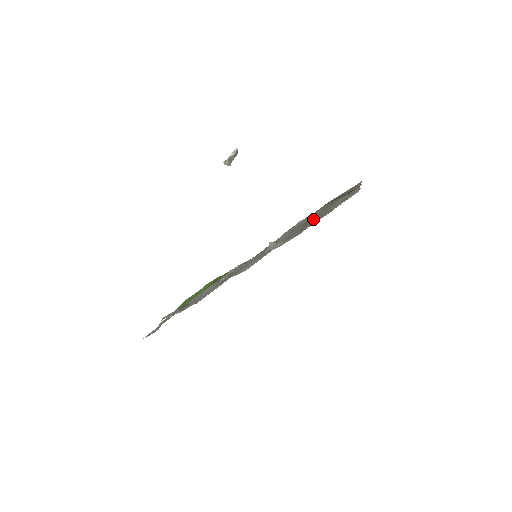
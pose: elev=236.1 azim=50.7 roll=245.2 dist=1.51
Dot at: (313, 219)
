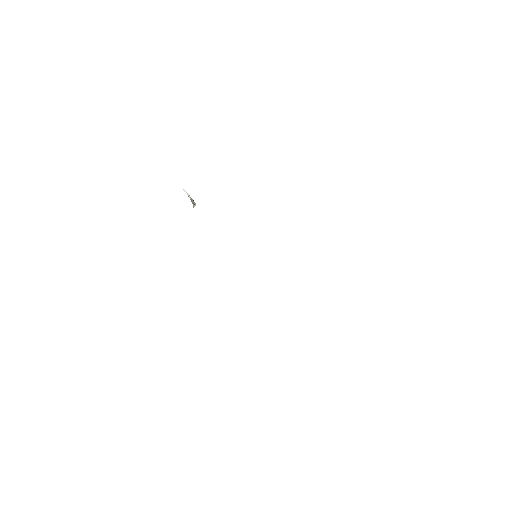
Dot at: occluded
